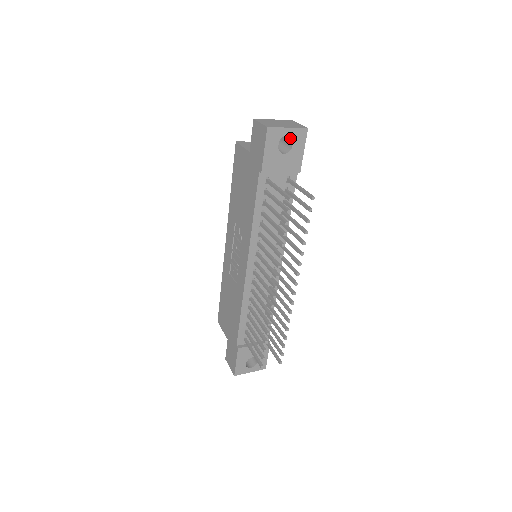
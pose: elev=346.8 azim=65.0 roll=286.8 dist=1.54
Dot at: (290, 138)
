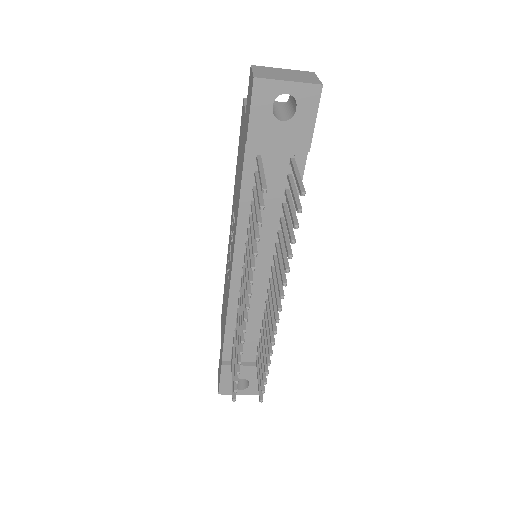
Dot at: (294, 98)
